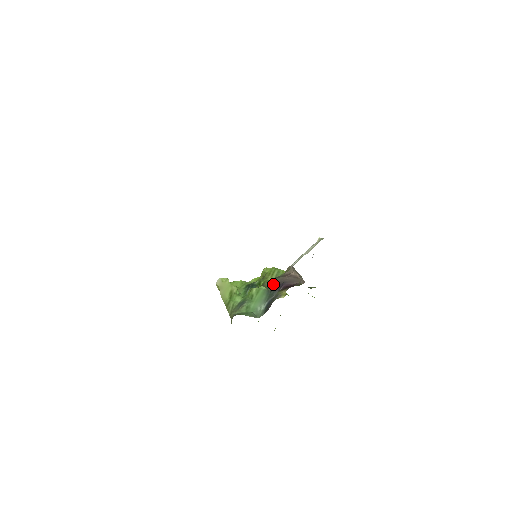
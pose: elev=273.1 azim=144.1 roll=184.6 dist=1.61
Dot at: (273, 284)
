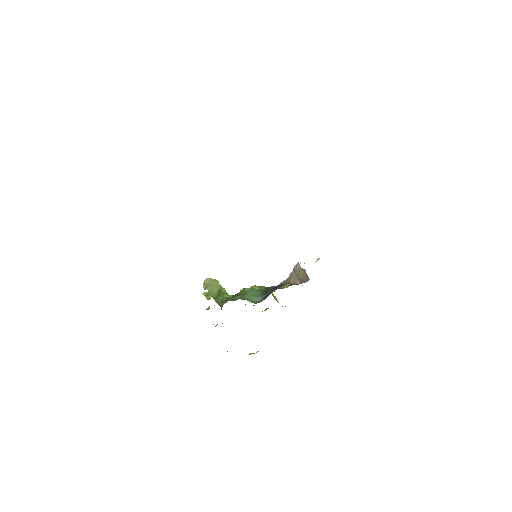
Dot at: (266, 290)
